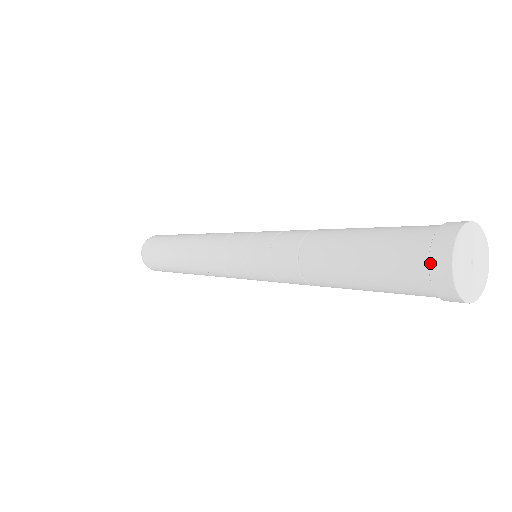
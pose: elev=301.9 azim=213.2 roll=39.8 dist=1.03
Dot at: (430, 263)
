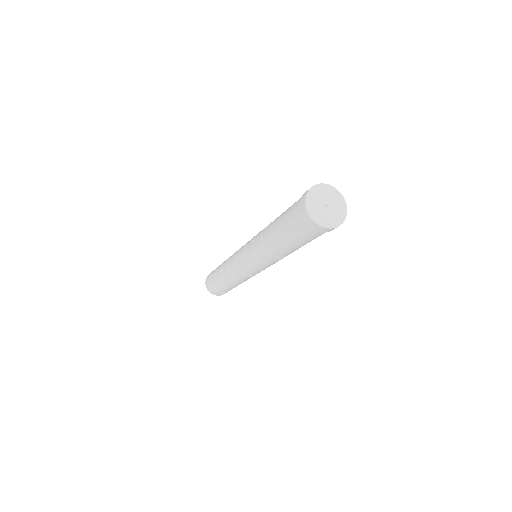
Dot at: (301, 198)
